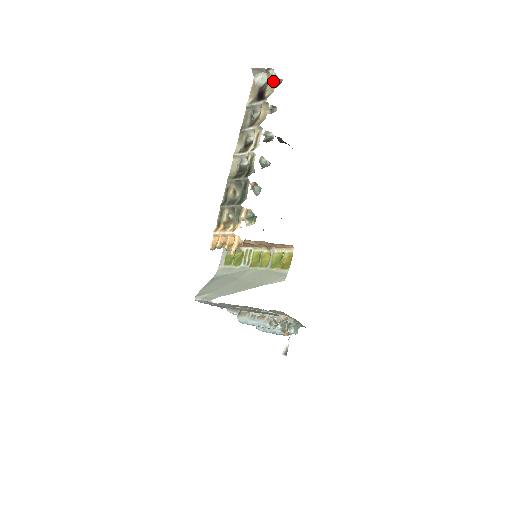
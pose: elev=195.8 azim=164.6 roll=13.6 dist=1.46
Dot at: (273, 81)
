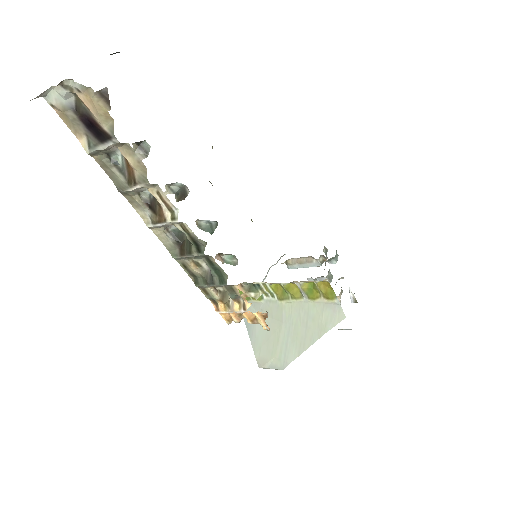
Dot at: (91, 100)
